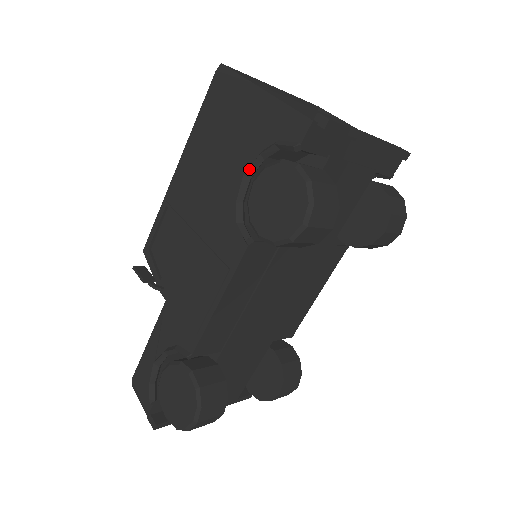
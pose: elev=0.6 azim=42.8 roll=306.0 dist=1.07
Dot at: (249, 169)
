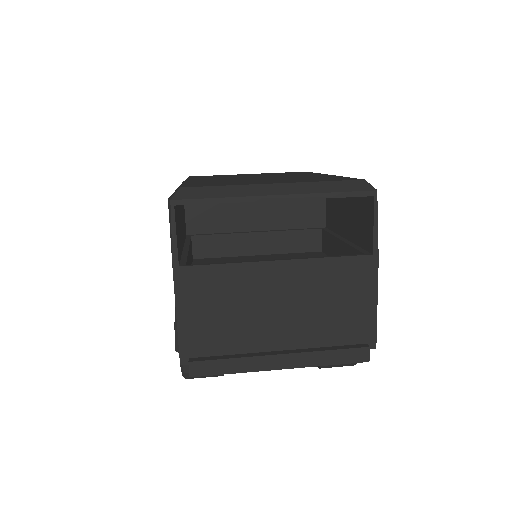
Dot at: occluded
